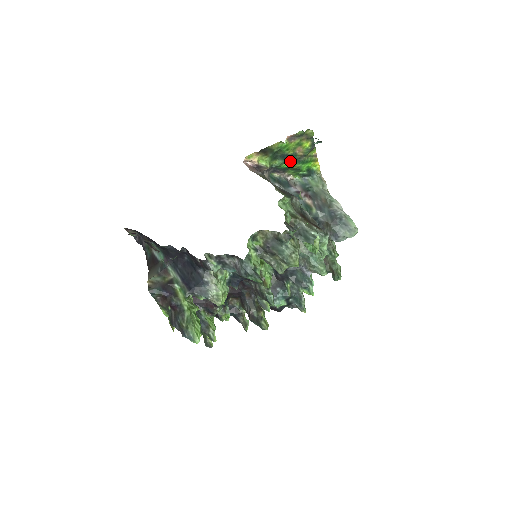
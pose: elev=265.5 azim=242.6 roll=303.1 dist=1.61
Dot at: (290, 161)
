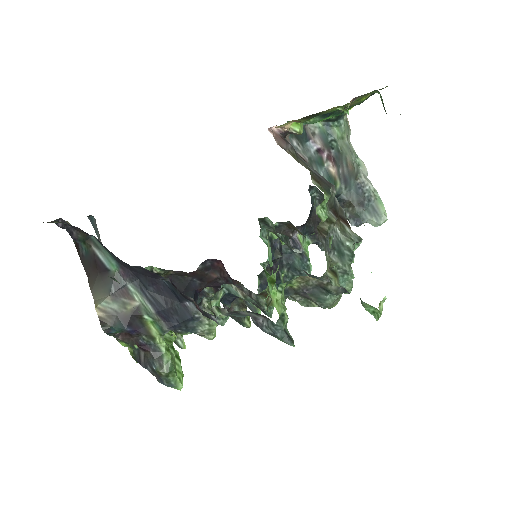
Dot at: occluded
